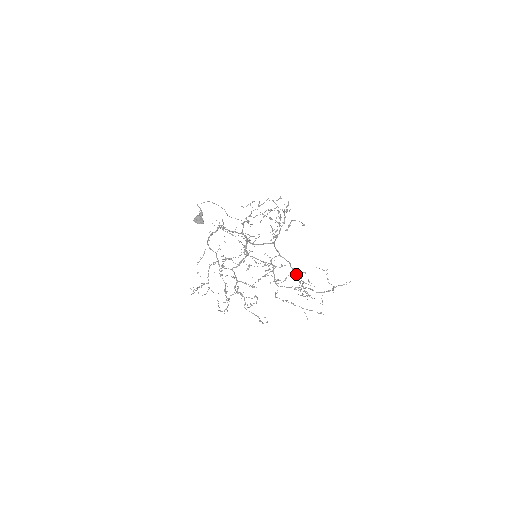
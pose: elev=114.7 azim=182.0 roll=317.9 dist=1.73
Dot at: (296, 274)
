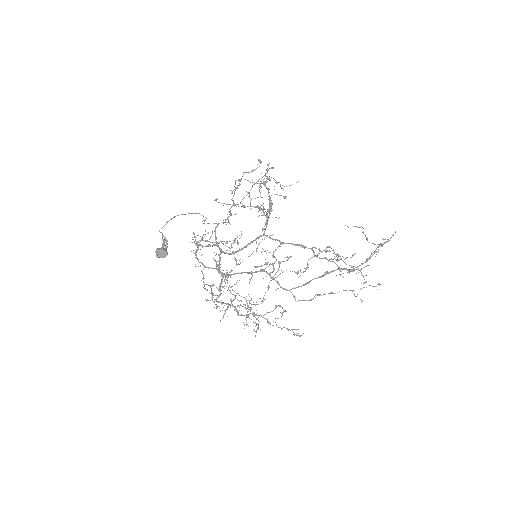
Dot at: (316, 255)
